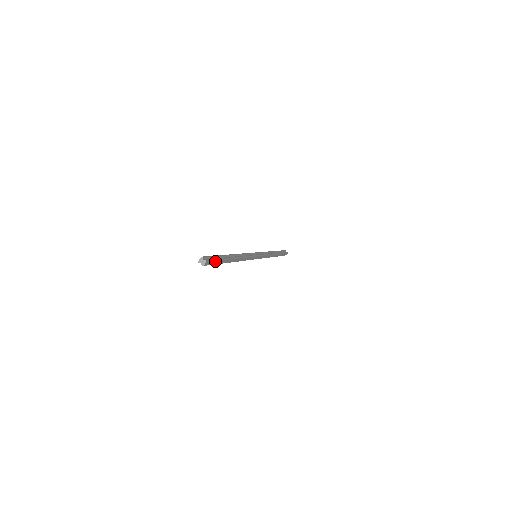
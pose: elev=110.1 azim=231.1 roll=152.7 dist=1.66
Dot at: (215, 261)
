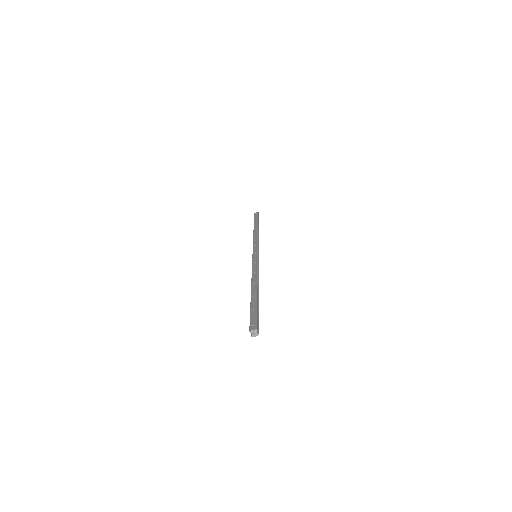
Dot at: occluded
